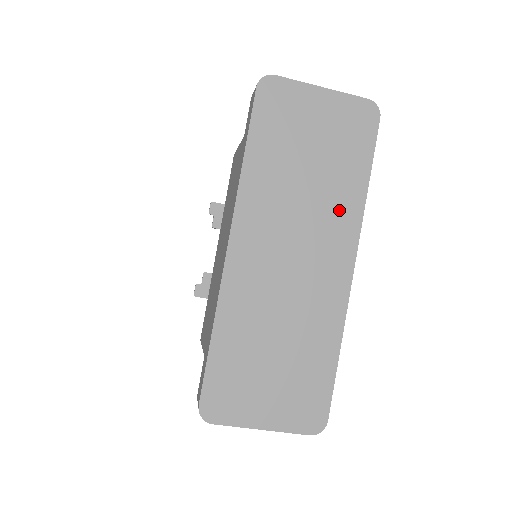
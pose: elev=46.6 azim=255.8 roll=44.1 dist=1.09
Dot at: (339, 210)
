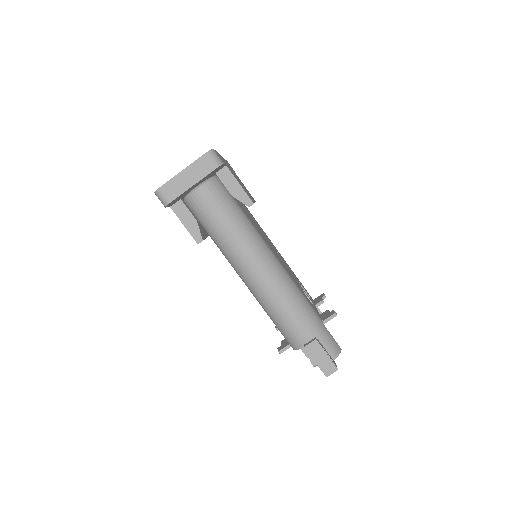
Dot at: occluded
